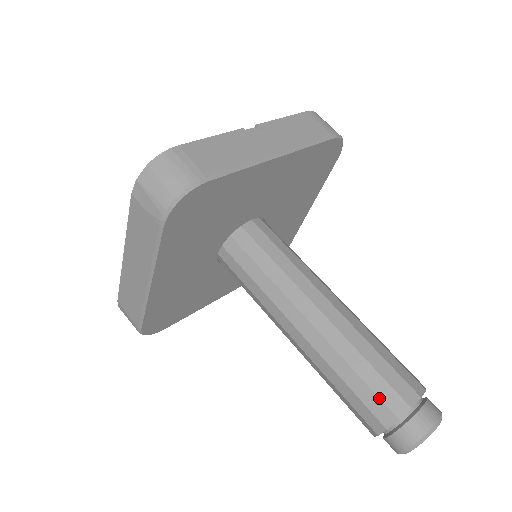
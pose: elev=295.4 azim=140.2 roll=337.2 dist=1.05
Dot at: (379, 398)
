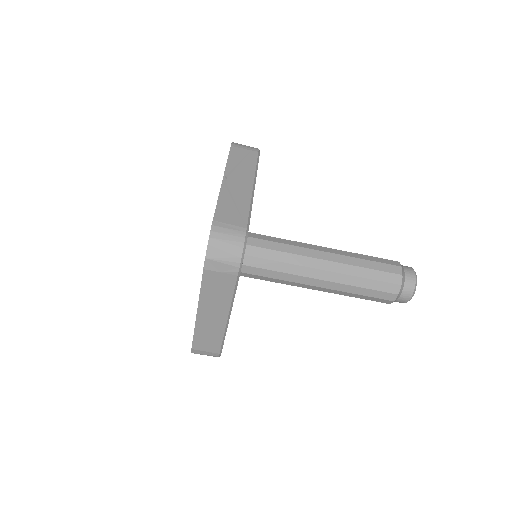
Dot at: (385, 282)
